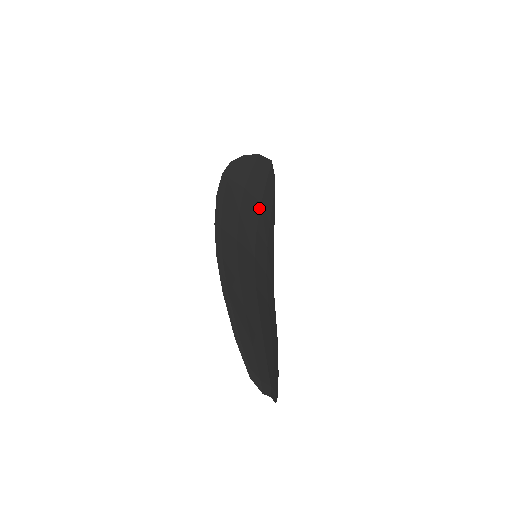
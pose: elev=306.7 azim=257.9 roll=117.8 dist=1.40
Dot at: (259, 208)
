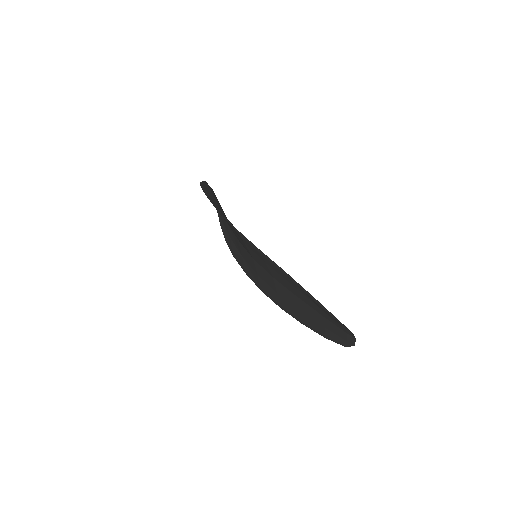
Dot at: occluded
